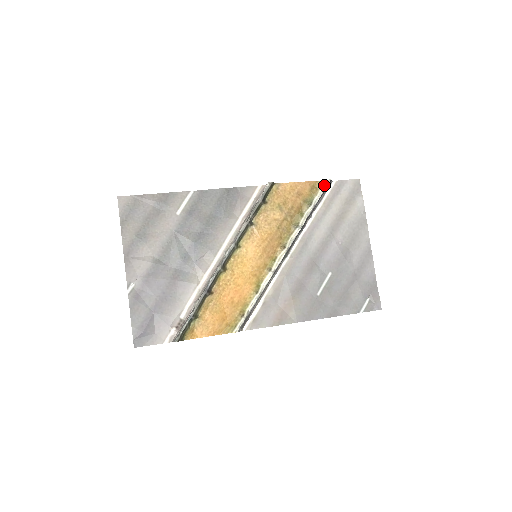
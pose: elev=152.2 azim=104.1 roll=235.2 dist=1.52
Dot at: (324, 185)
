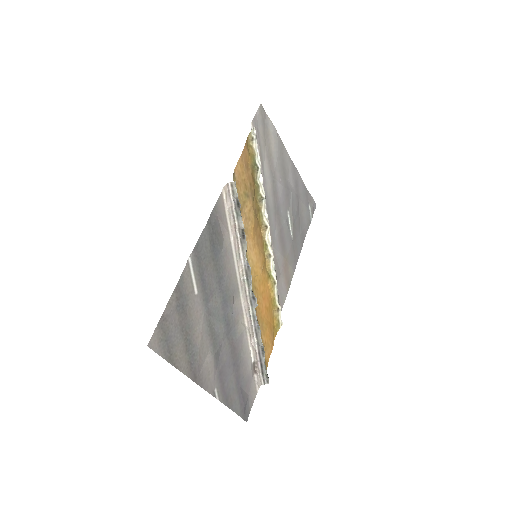
Dot at: (254, 138)
